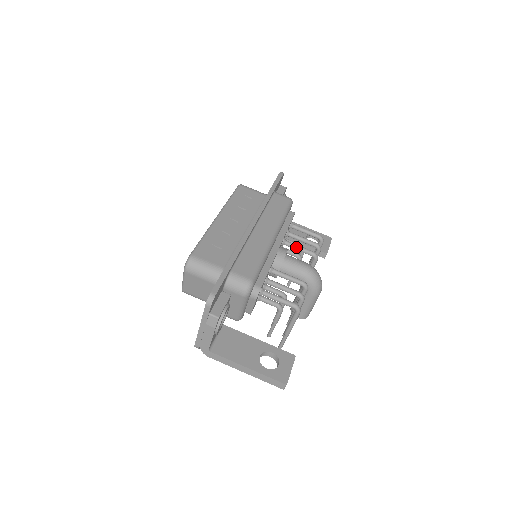
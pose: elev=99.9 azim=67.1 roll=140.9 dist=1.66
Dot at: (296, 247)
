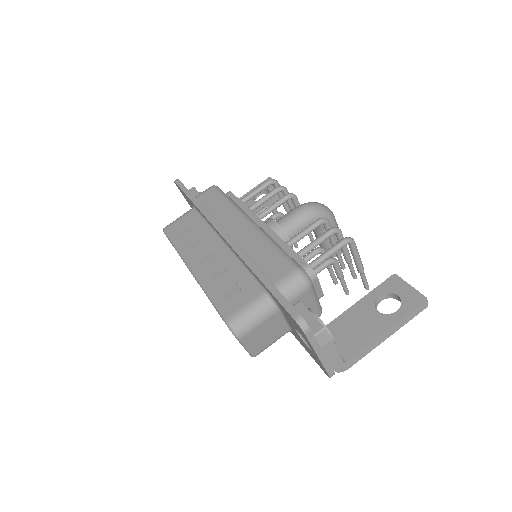
Dot at: (271, 209)
